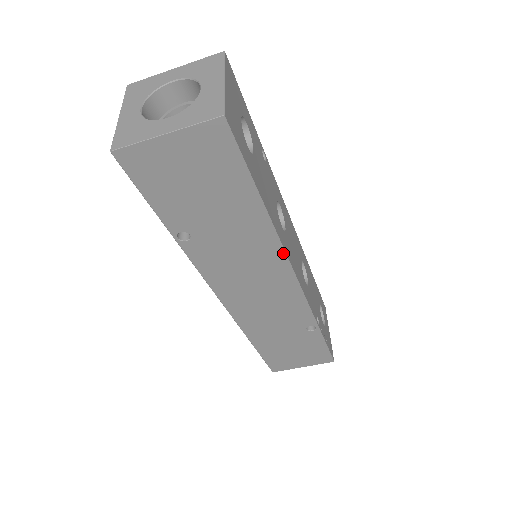
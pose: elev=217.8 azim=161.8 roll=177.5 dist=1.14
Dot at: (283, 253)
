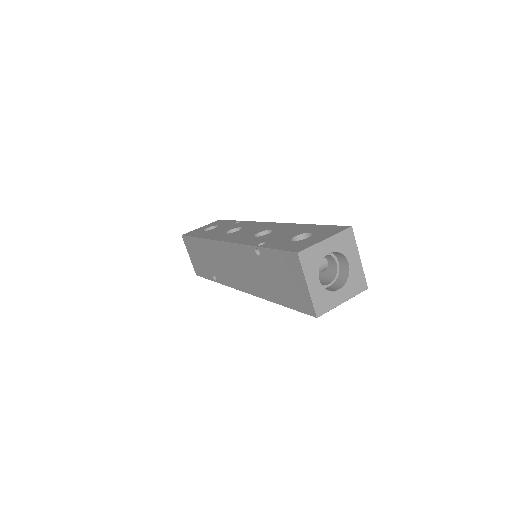
Dot at: occluded
